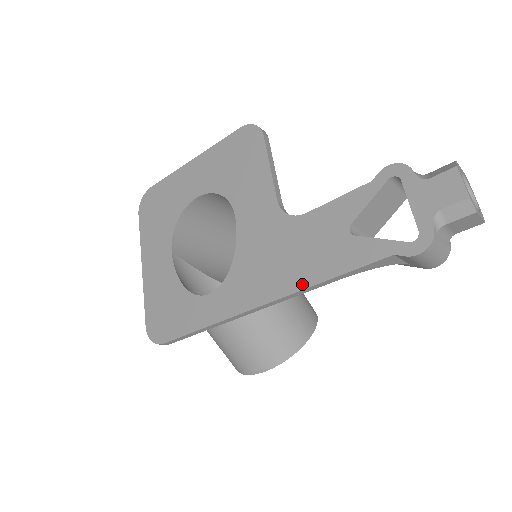
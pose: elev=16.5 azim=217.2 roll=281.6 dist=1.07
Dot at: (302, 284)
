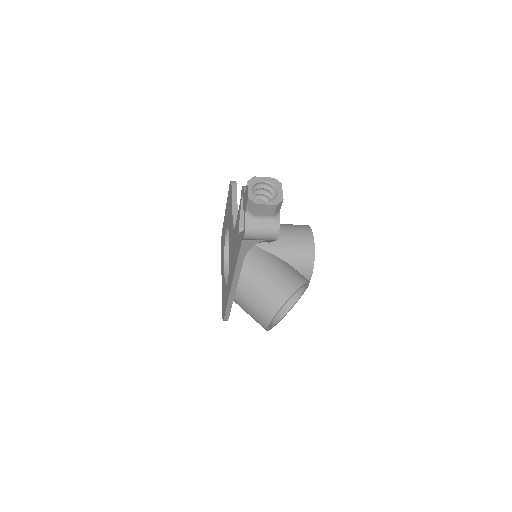
Dot at: (235, 267)
